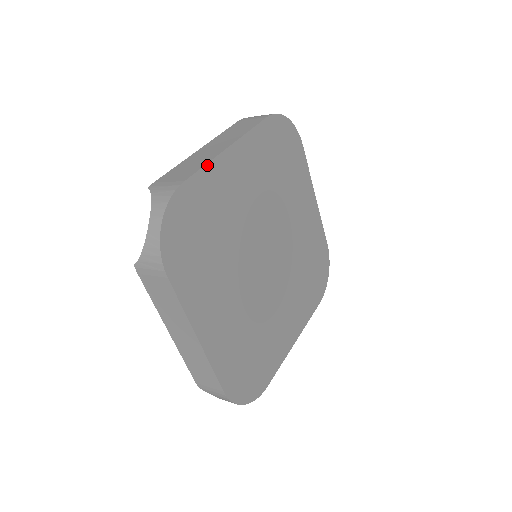
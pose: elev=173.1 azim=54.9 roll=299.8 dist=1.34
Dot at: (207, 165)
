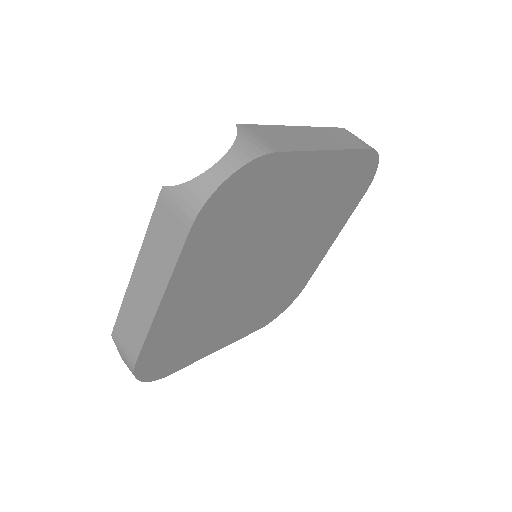
Dot at: (148, 335)
